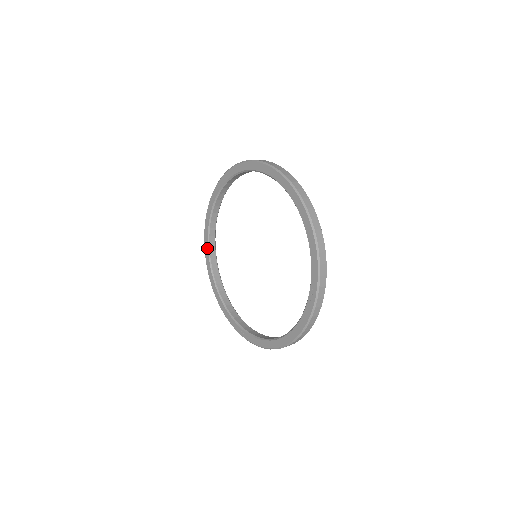
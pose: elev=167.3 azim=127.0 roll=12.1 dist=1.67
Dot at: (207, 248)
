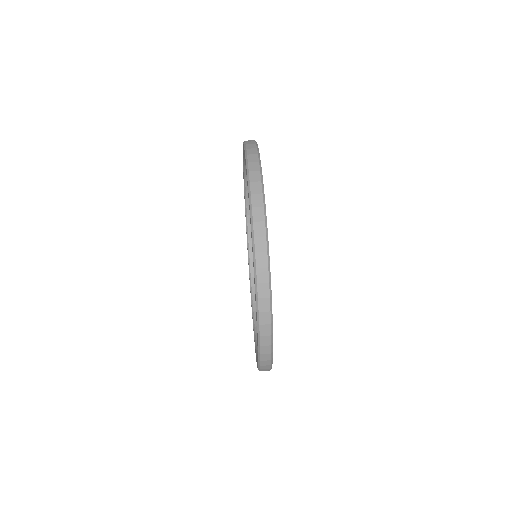
Dot at: (243, 156)
